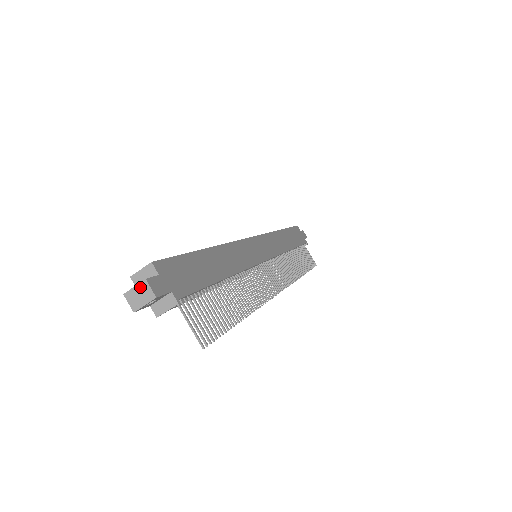
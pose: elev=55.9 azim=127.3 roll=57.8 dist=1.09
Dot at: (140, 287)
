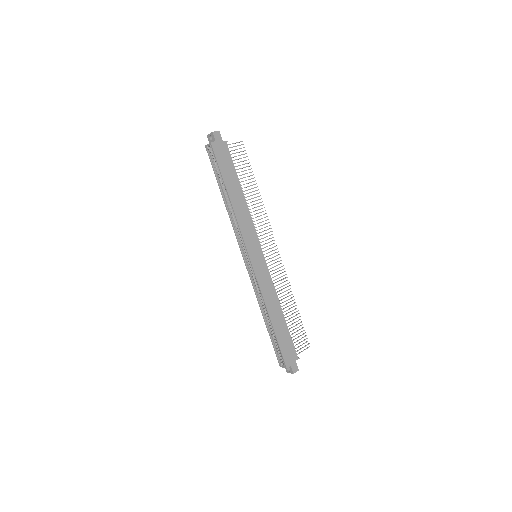
Dot at: (292, 373)
